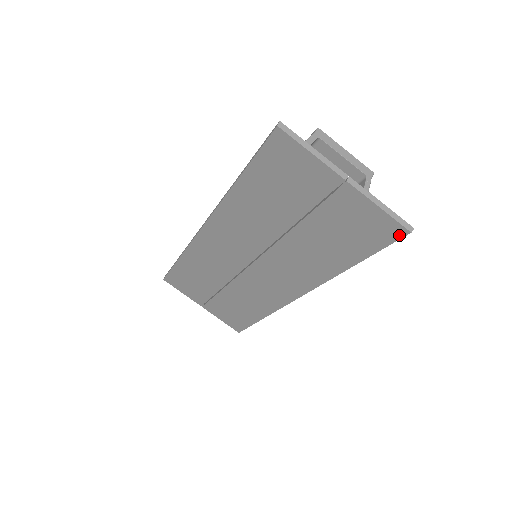
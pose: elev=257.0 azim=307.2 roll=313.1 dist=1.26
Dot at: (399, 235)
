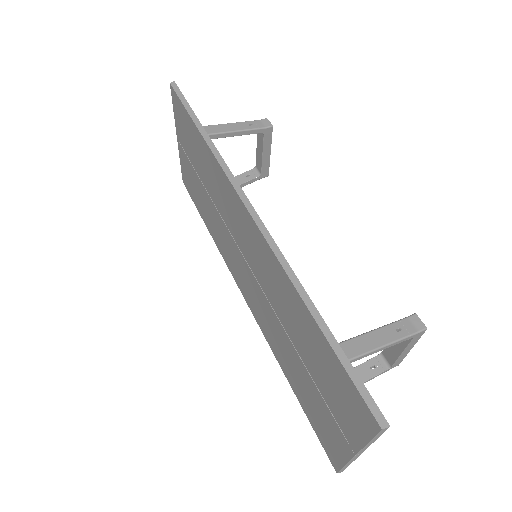
Dot at: (331, 460)
